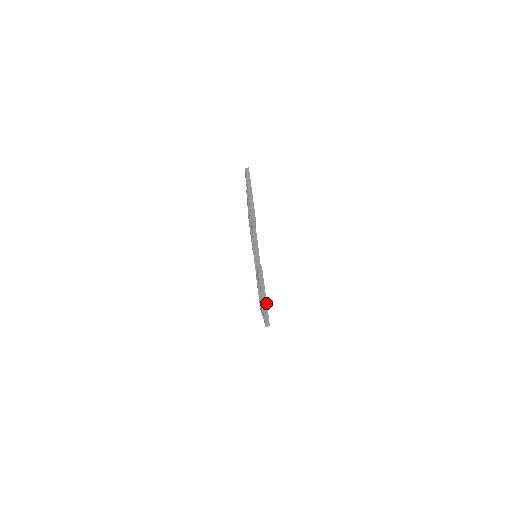
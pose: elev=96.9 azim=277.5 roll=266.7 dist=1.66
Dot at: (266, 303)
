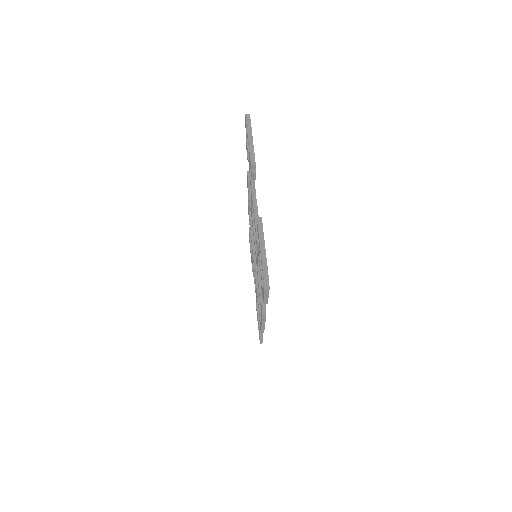
Dot at: (265, 258)
